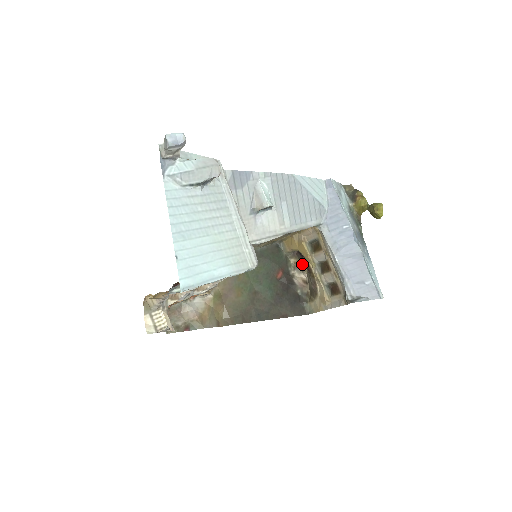
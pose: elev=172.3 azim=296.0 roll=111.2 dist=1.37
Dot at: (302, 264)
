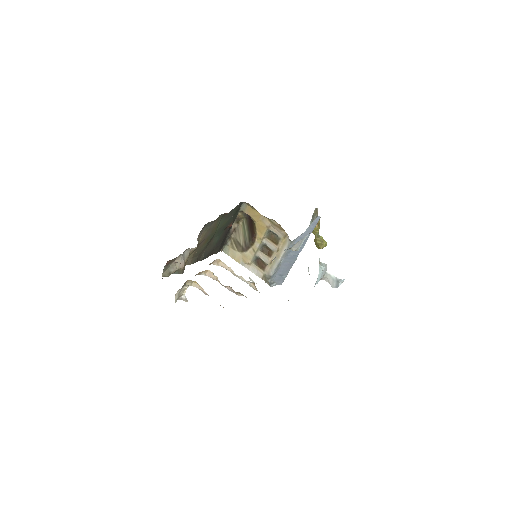
Dot at: (242, 218)
